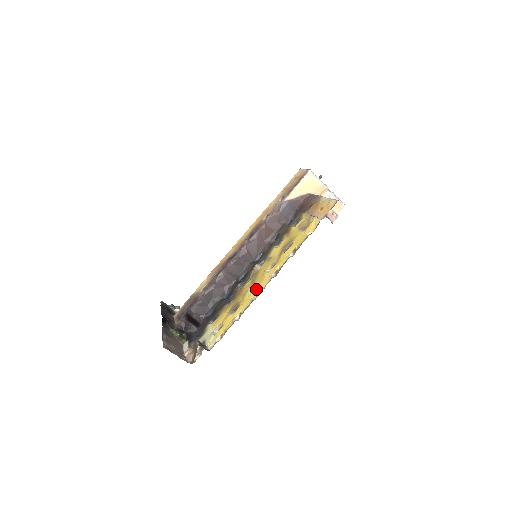
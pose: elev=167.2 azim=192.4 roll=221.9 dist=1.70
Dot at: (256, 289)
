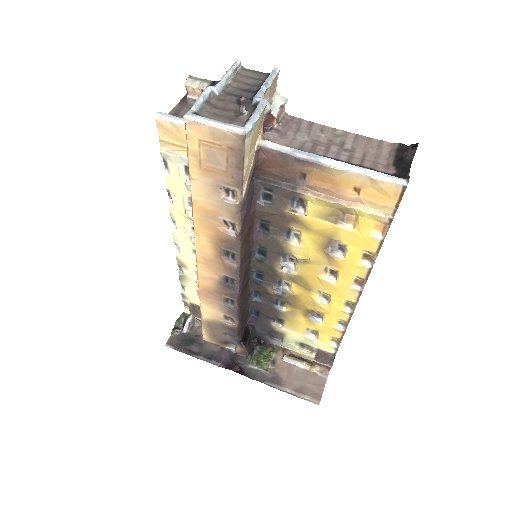
Dot at: (336, 301)
